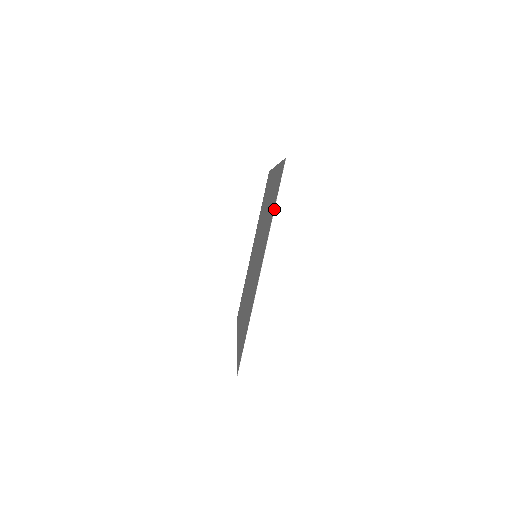
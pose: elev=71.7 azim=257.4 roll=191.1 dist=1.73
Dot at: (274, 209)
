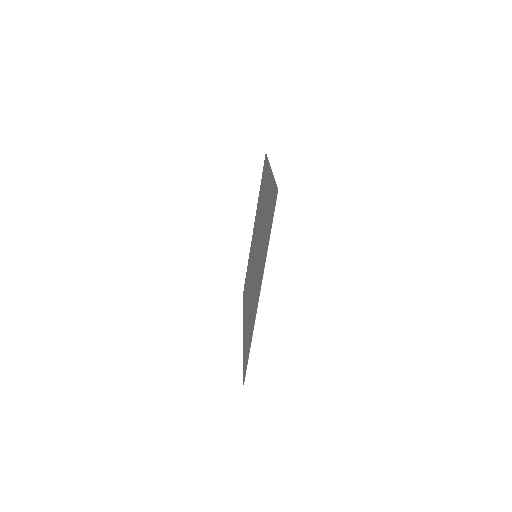
Dot at: (269, 240)
